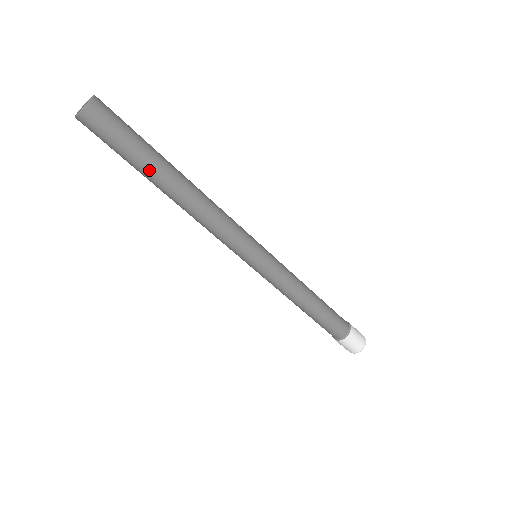
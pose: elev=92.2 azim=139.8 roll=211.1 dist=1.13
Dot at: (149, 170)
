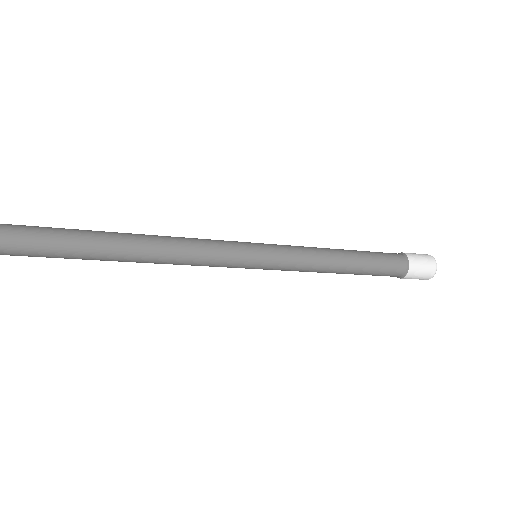
Dot at: (92, 240)
